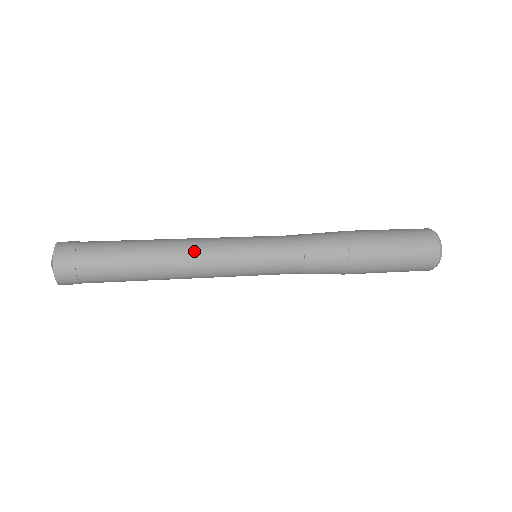
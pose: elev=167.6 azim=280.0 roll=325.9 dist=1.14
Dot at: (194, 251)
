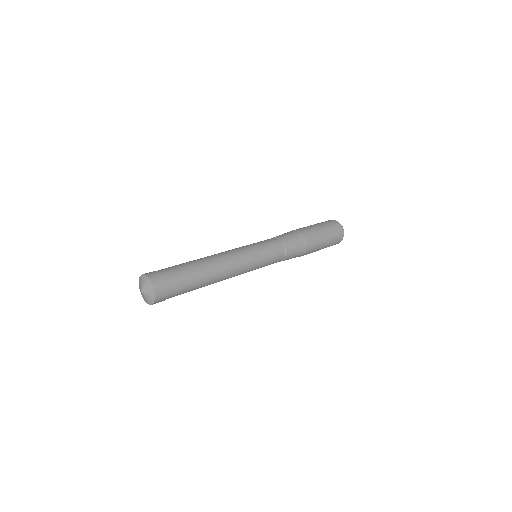
Dot at: (224, 253)
